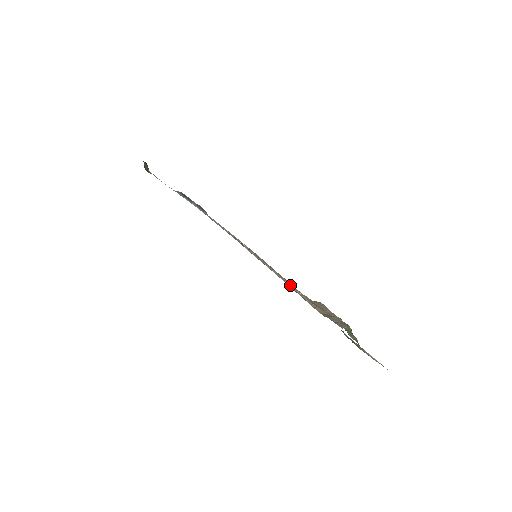
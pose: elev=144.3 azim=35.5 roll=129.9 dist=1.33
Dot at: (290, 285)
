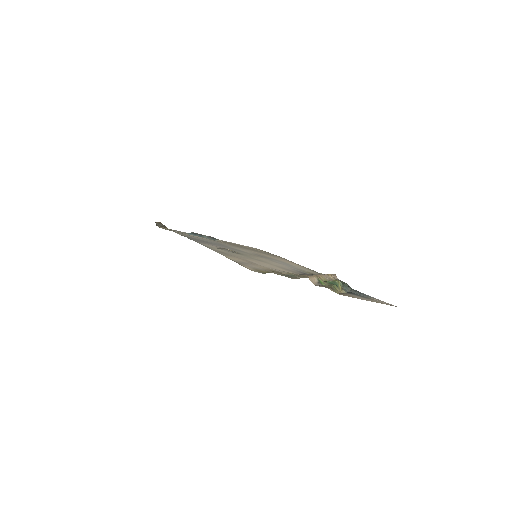
Dot at: (269, 265)
